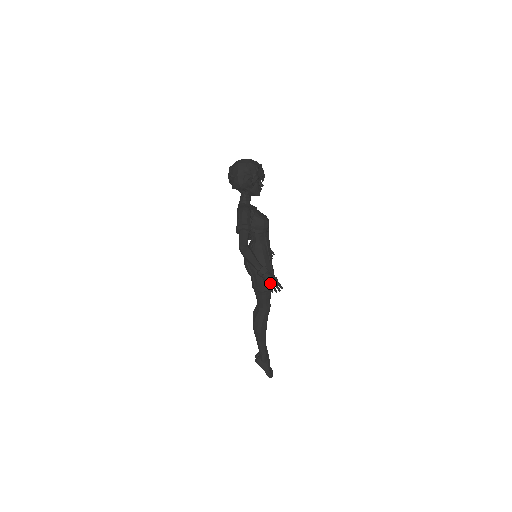
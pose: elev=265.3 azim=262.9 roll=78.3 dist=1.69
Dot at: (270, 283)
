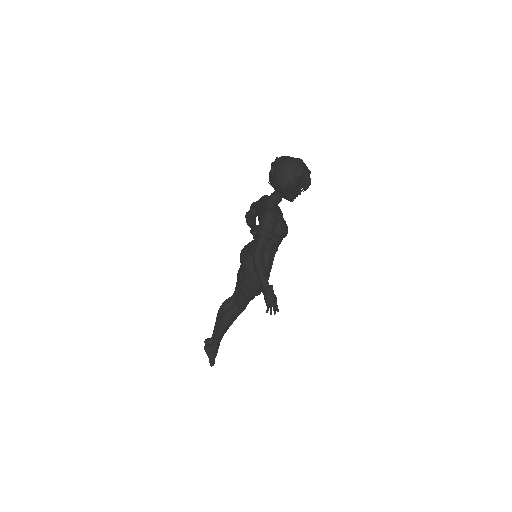
Dot at: (270, 305)
